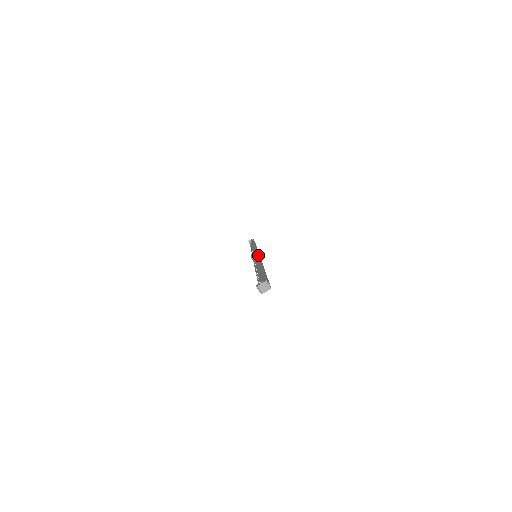
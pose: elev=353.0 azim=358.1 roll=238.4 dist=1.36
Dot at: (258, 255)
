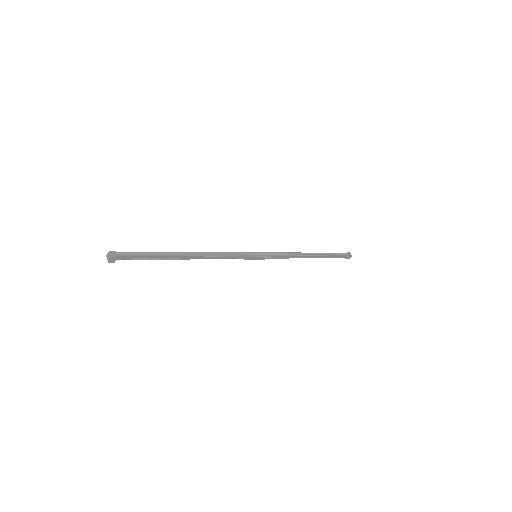
Dot at: (238, 252)
